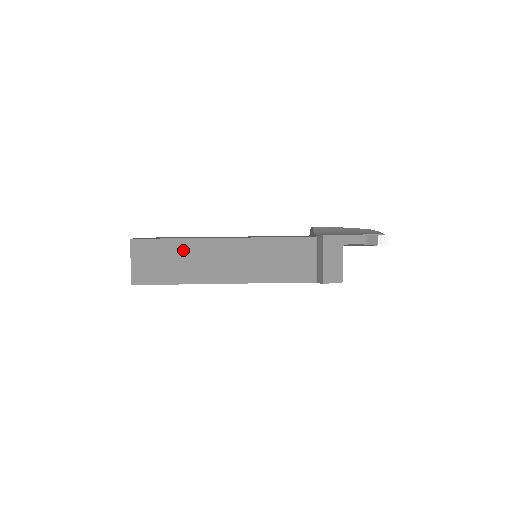
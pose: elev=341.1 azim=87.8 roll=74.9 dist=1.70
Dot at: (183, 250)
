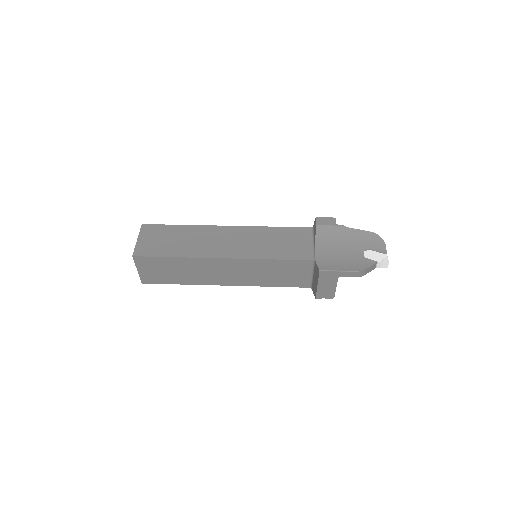
Dot at: (184, 265)
